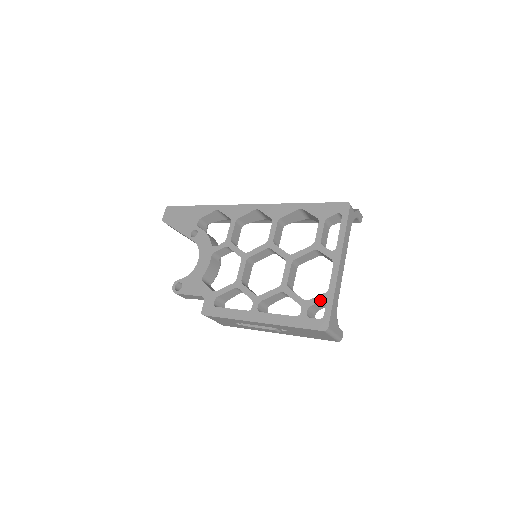
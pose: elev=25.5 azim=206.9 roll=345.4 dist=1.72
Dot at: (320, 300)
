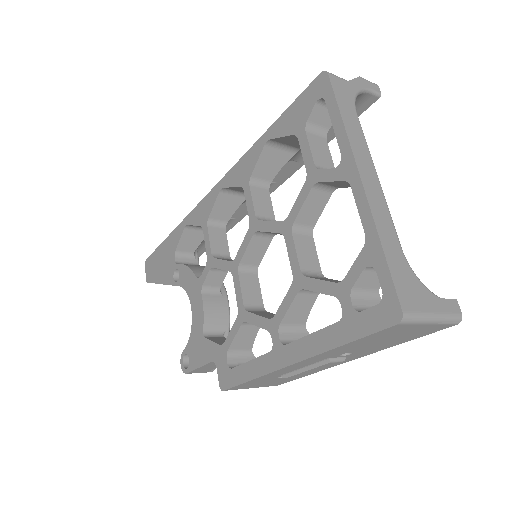
Dot at: (361, 266)
